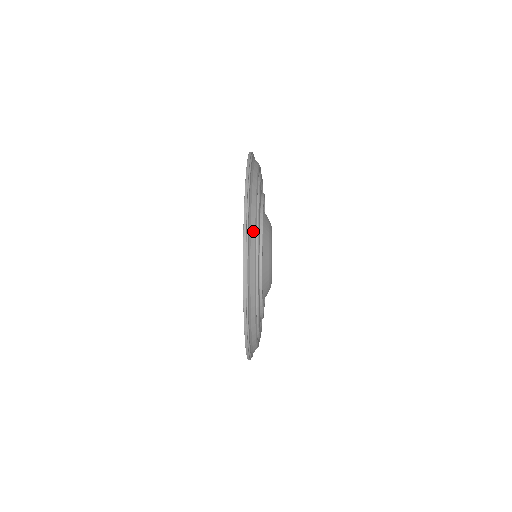
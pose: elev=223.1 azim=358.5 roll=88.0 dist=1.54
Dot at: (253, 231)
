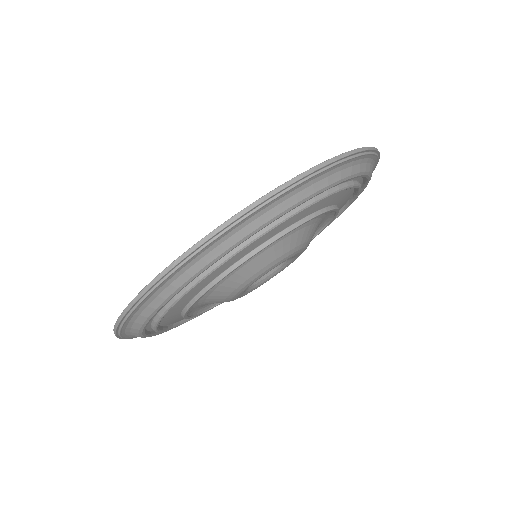
Dot at: (188, 275)
